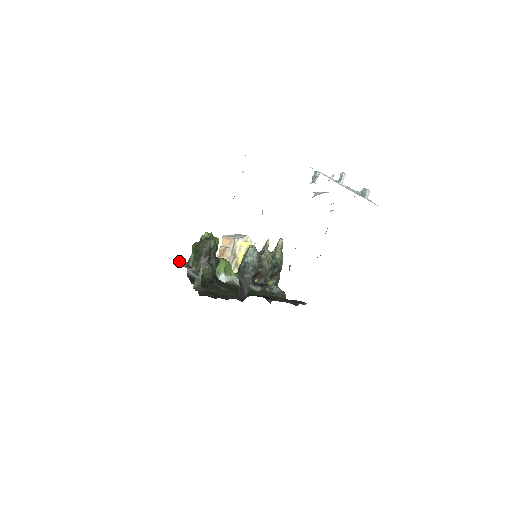
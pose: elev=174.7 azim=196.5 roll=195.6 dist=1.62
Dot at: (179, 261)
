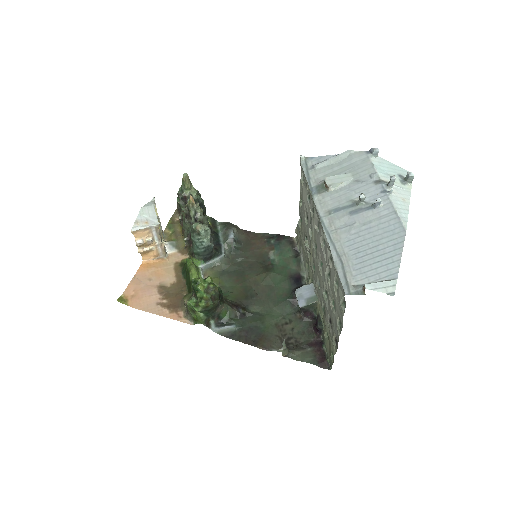
Dot at: (131, 306)
